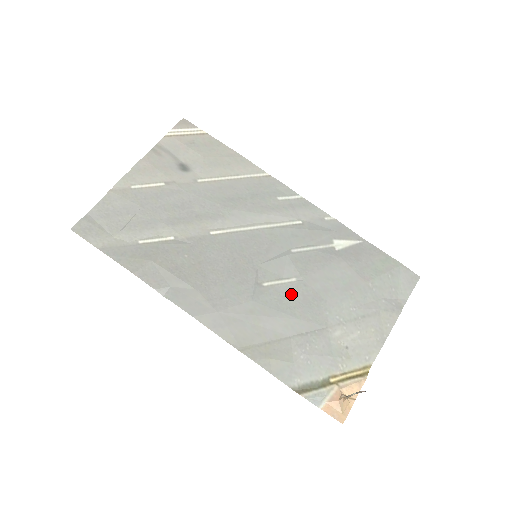
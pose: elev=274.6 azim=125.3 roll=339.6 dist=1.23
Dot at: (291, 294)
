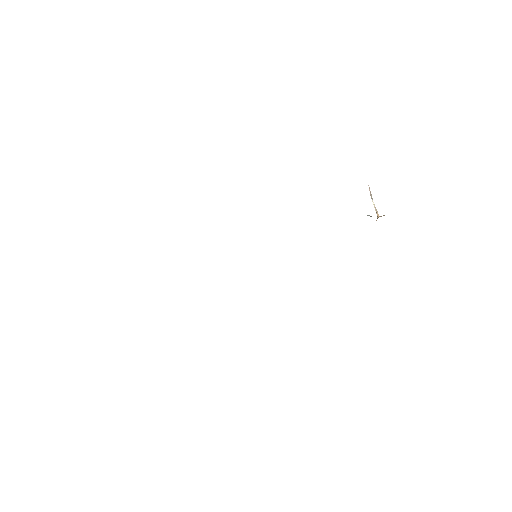
Dot at: occluded
